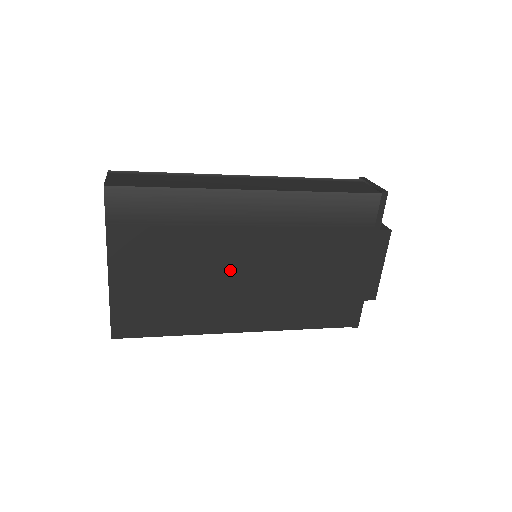
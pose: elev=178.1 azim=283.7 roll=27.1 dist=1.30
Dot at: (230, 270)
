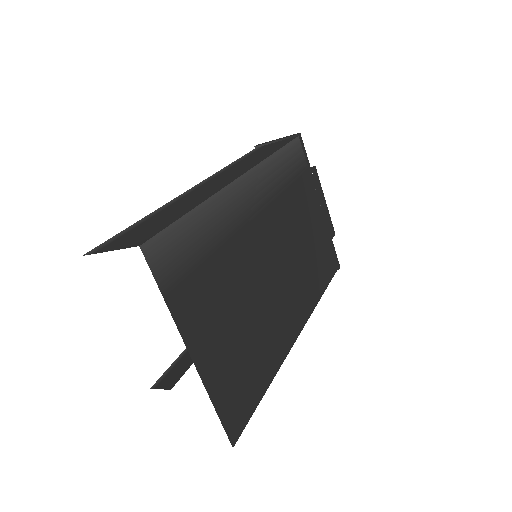
Dot at: (266, 274)
